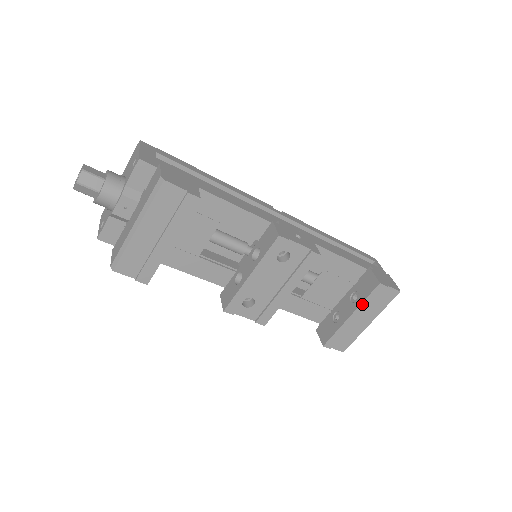
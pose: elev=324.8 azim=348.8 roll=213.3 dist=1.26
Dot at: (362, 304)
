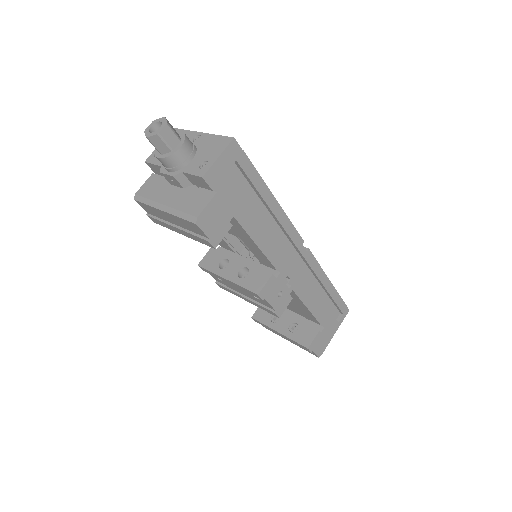
Dot at: (289, 338)
